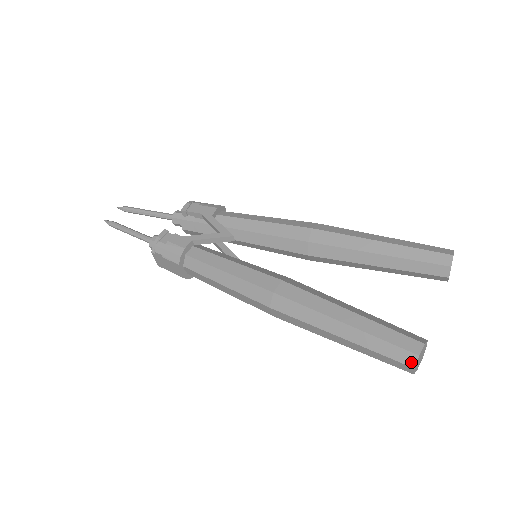
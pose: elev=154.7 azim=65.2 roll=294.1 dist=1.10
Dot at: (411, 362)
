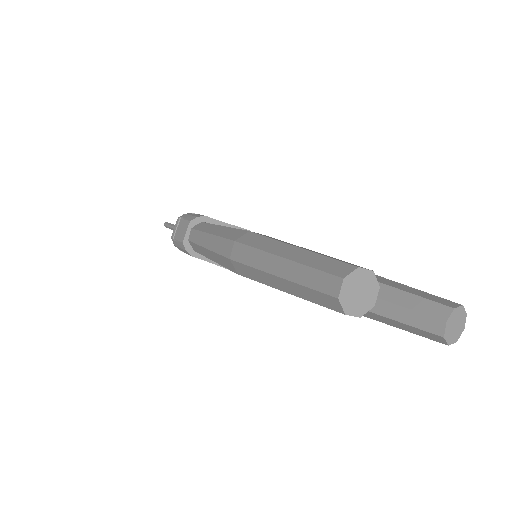
Dot at: (344, 273)
